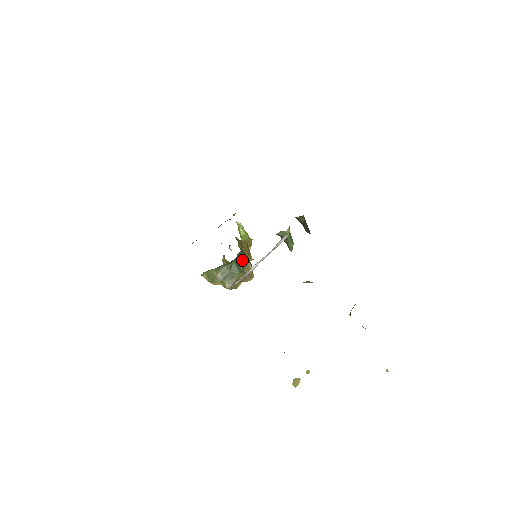
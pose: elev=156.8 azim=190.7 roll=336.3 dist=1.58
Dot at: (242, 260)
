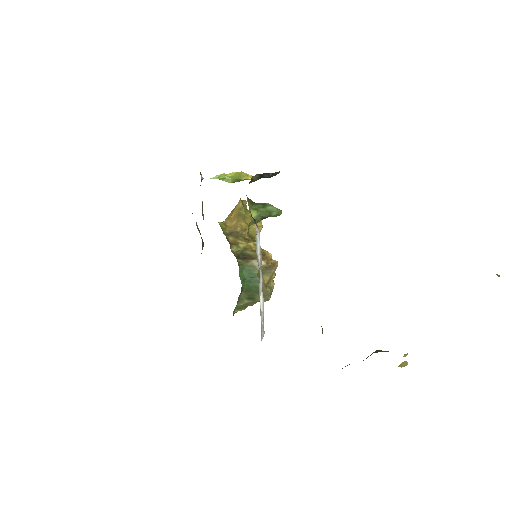
Dot at: (249, 270)
